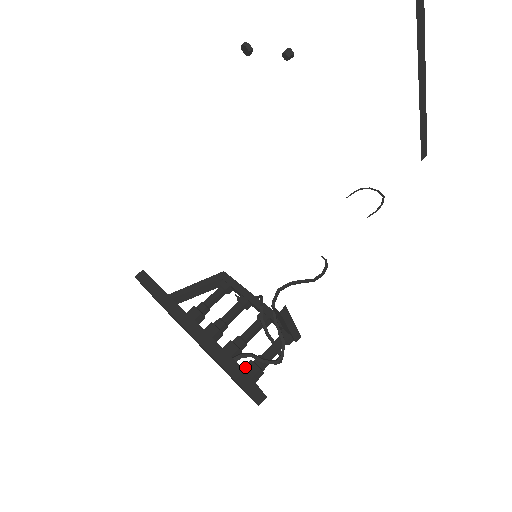
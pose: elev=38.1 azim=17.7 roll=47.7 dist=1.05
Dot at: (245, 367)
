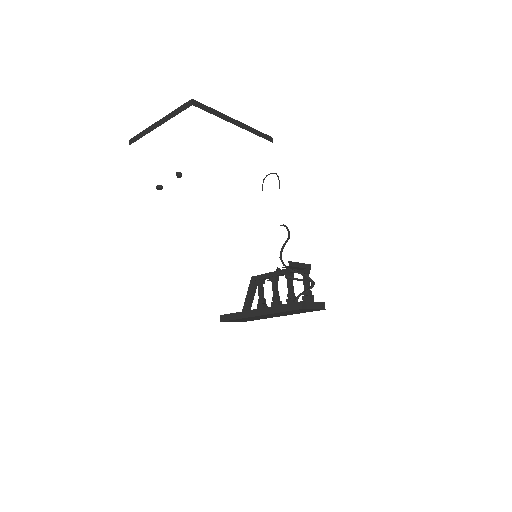
Dot at: occluded
